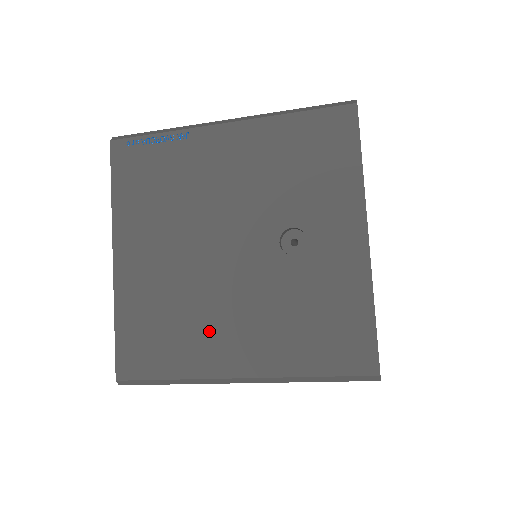
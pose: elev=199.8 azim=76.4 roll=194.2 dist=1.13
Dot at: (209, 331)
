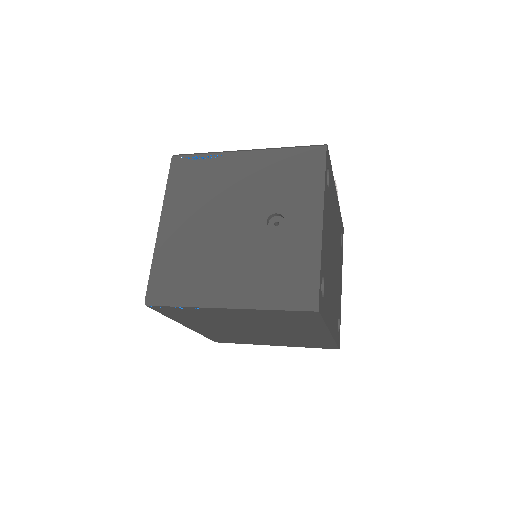
Dot at: (212, 273)
